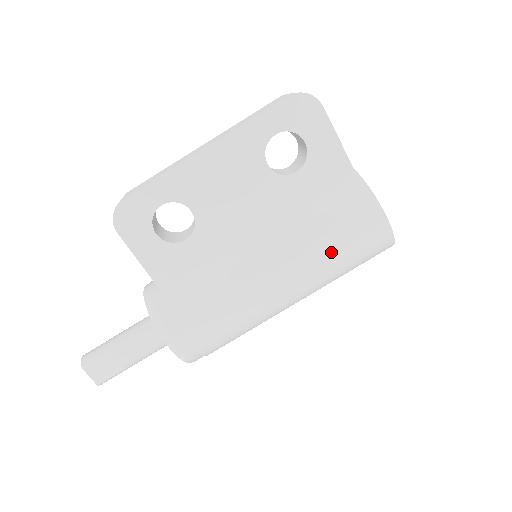
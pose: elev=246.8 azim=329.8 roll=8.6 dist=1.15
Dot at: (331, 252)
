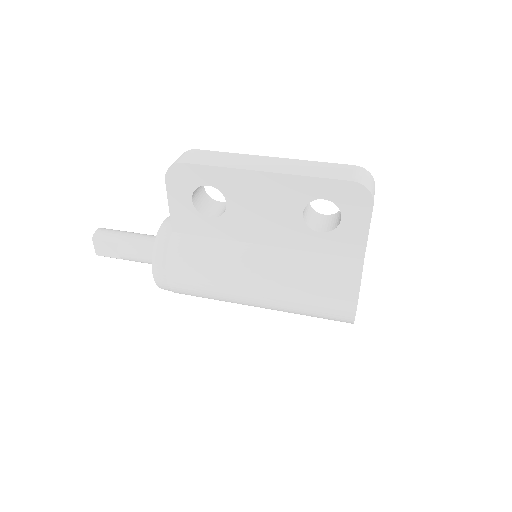
Dot at: (301, 302)
